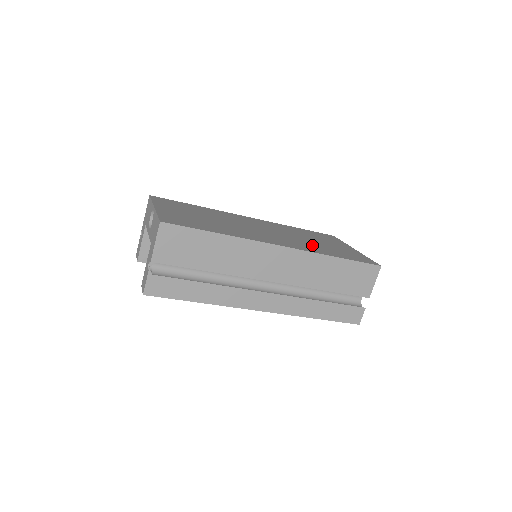
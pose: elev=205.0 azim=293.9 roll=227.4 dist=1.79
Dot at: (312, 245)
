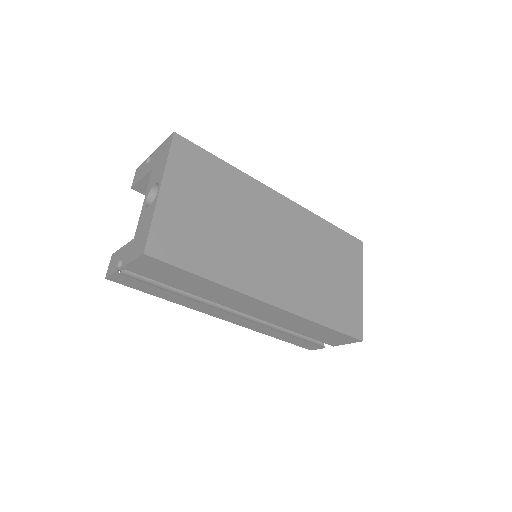
Dot at: (314, 290)
